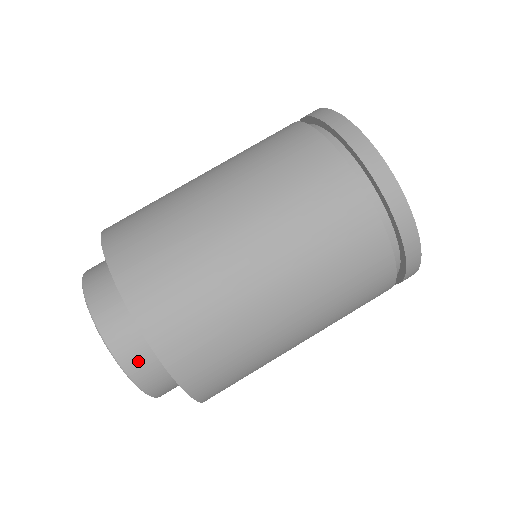
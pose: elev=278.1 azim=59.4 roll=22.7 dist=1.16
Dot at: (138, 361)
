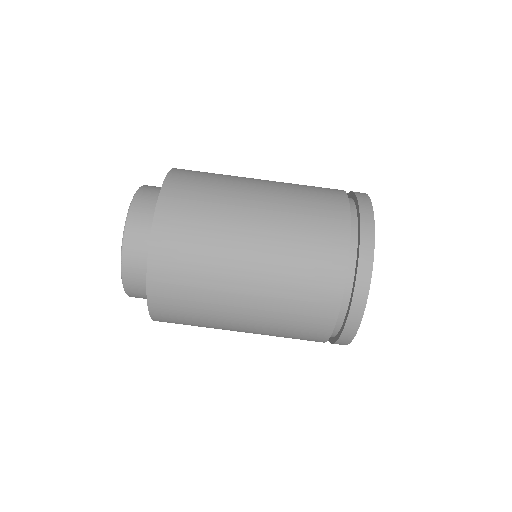
Dot at: (140, 297)
